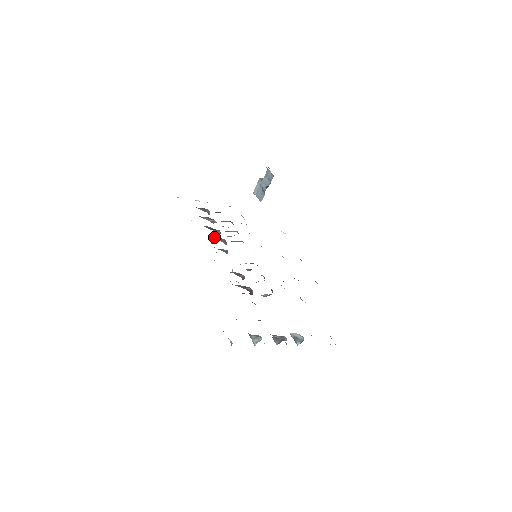
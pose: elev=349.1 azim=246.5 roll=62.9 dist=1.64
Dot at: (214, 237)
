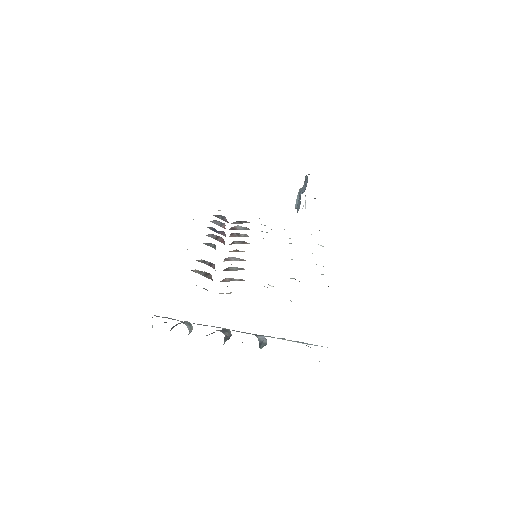
Dot at: (210, 235)
